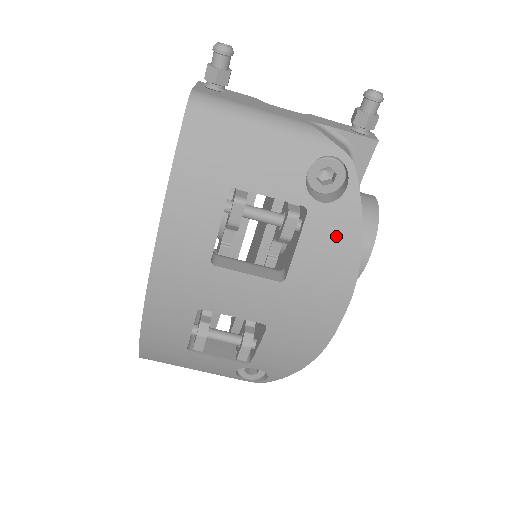
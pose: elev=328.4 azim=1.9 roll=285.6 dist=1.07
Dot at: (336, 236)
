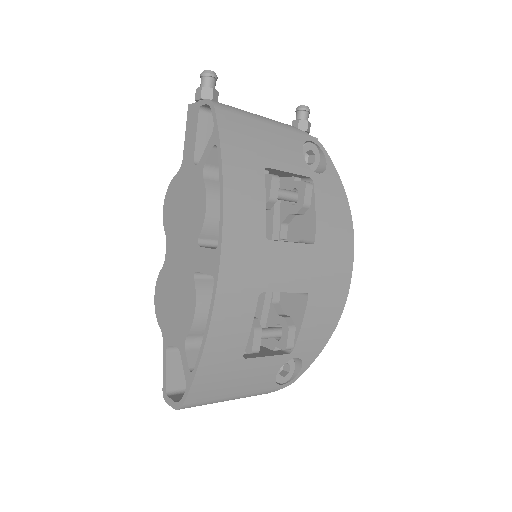
Dot at: (334, 197)
